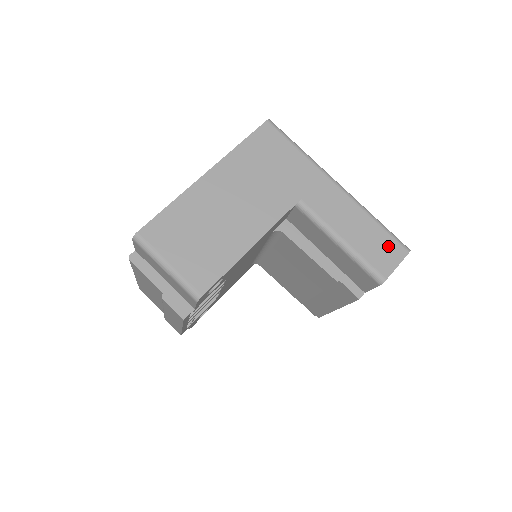
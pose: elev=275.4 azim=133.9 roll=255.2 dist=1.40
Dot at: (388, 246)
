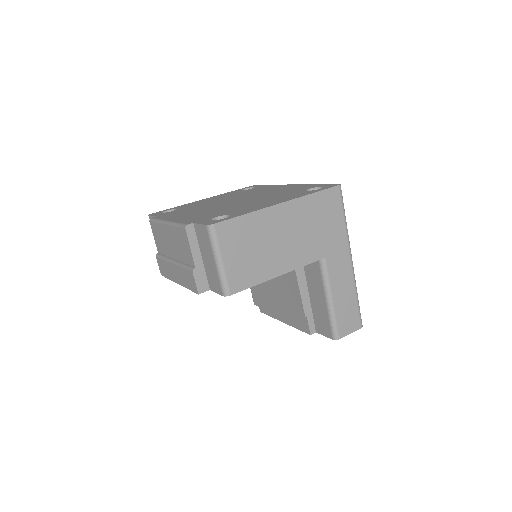
Dot at: (353, 318)
